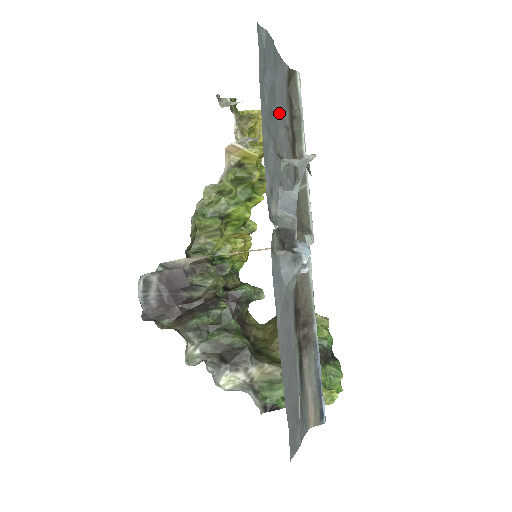
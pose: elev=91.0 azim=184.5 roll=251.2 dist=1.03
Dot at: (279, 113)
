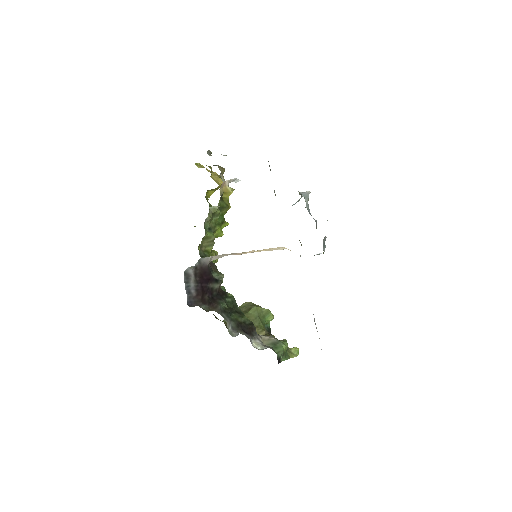
Dot at: occluded
